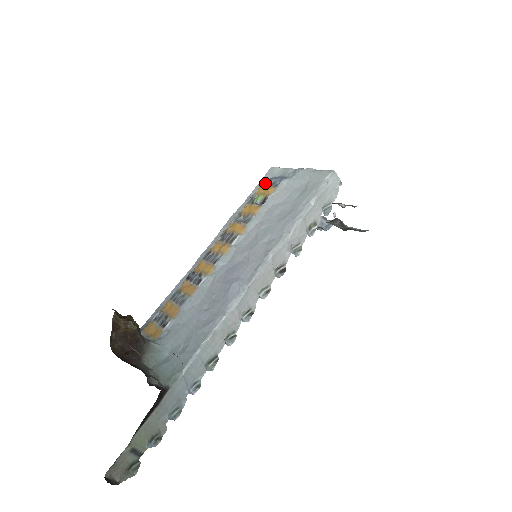
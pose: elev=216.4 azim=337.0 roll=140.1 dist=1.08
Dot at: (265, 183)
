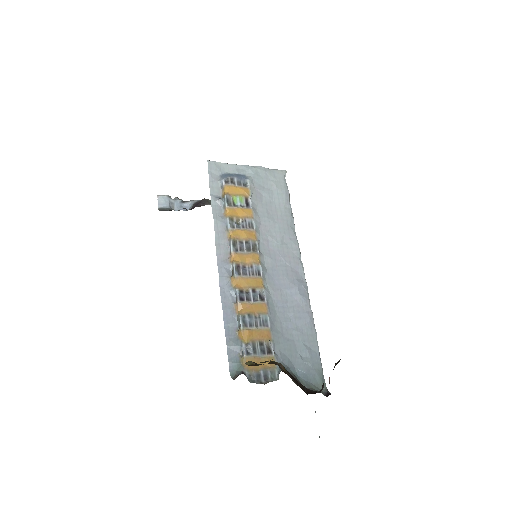
Dot at: (230, 182)
